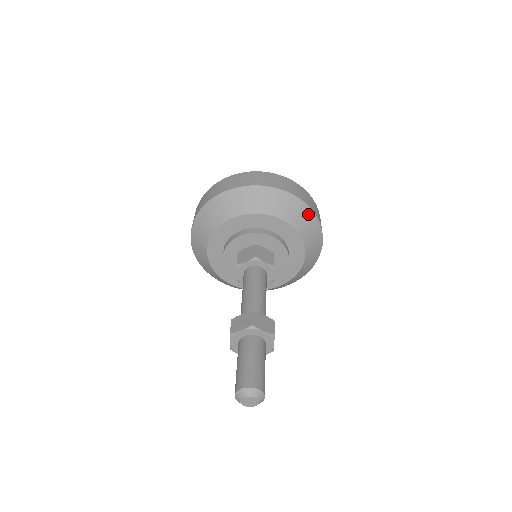
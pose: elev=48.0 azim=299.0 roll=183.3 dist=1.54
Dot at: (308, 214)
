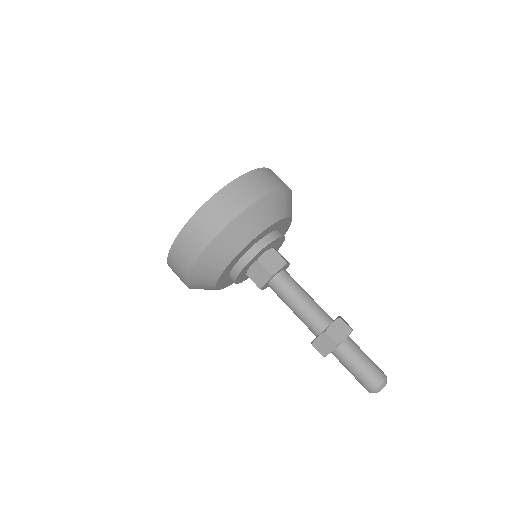
Dot at: (274, 198)
